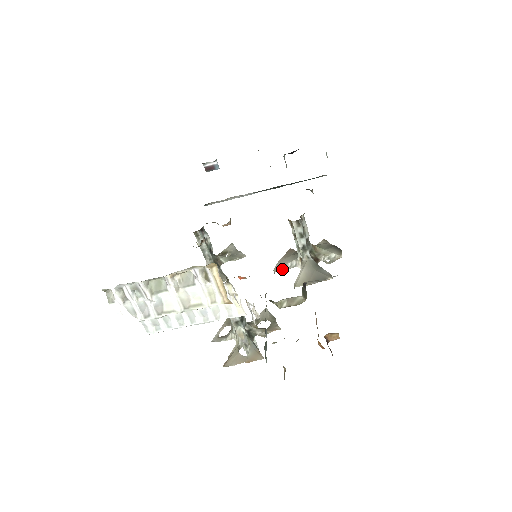
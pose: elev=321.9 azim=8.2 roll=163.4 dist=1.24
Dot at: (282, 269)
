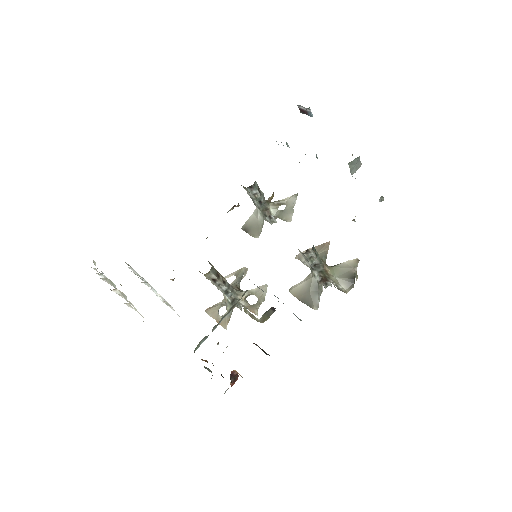
Dot at: (301, 261)
